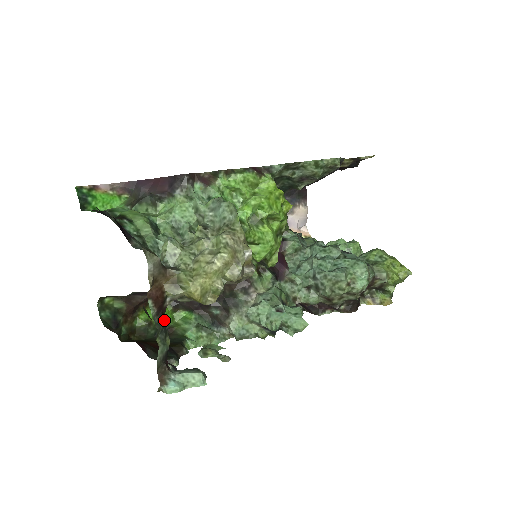
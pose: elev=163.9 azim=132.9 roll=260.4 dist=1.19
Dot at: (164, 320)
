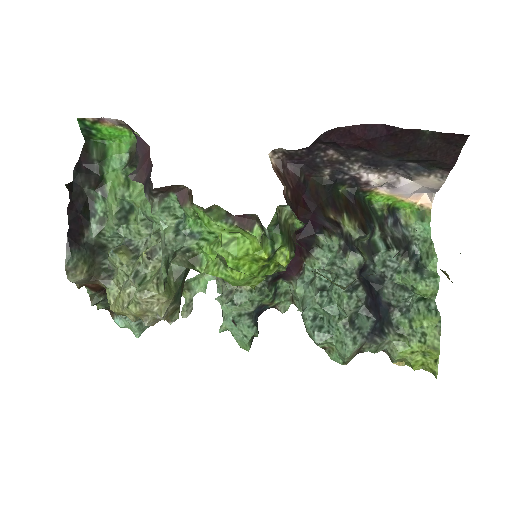
Dot at: occluded
